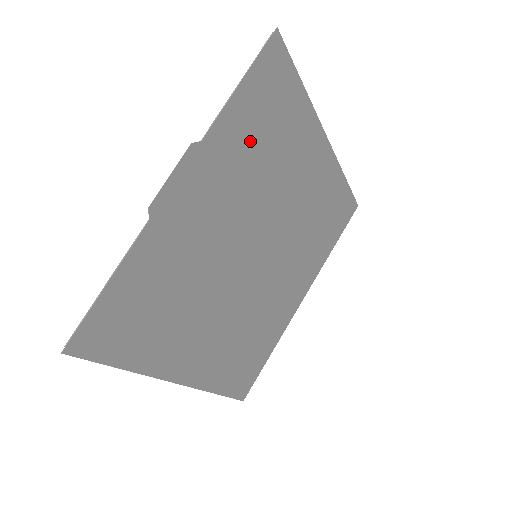
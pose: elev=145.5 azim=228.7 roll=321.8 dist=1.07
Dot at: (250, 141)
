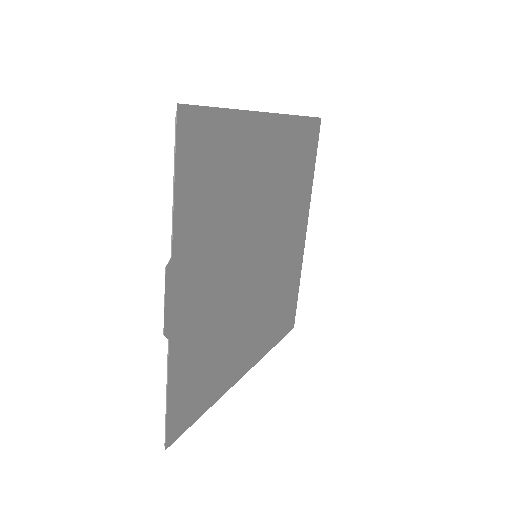
Dot at: (207, 205)
